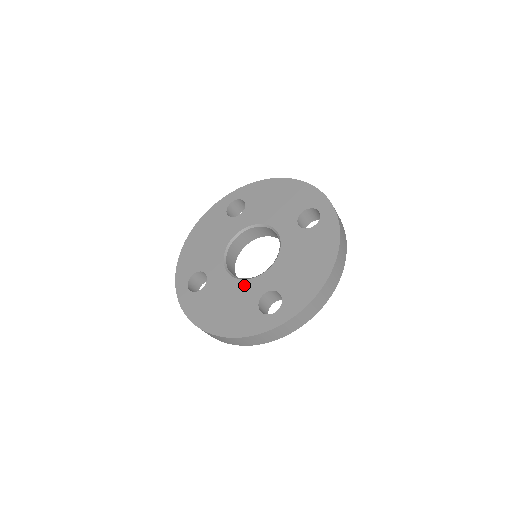
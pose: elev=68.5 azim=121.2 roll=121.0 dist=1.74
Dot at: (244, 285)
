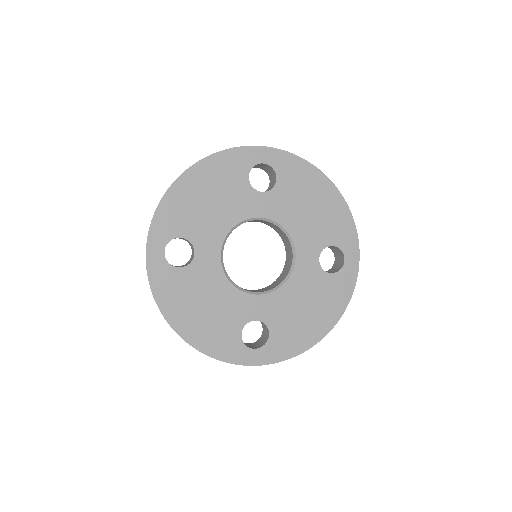
Dot at: (236, 296)
